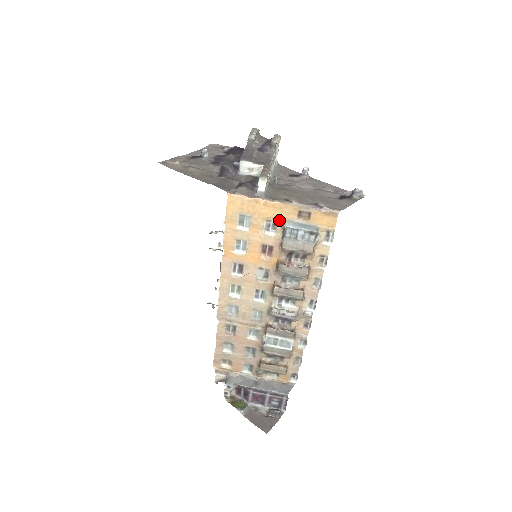
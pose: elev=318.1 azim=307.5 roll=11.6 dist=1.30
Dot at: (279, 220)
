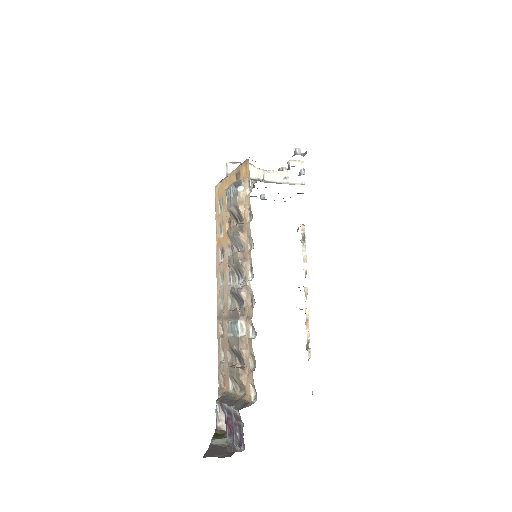
Dot at: occluded
